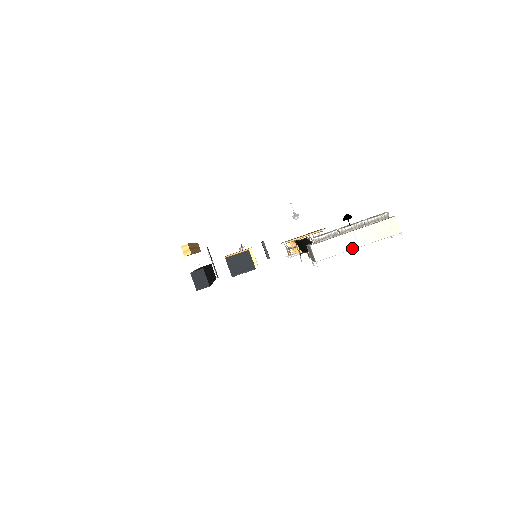
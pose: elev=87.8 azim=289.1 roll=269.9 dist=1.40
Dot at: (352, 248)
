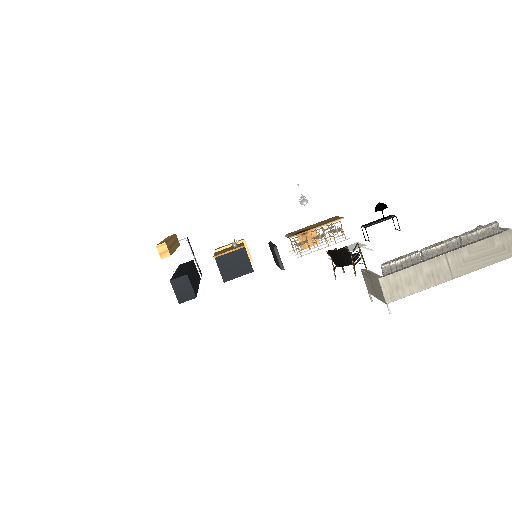
Dot at: (443, 281)
